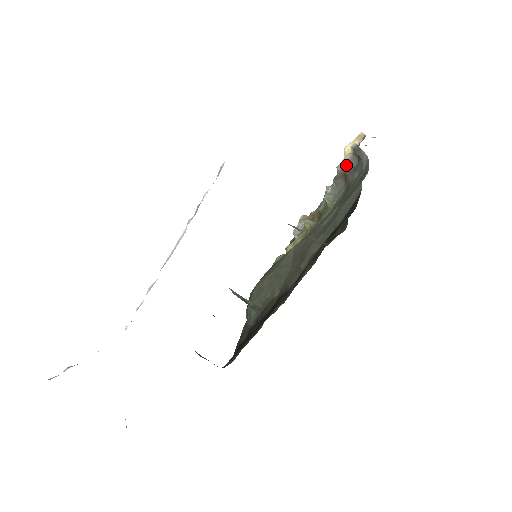
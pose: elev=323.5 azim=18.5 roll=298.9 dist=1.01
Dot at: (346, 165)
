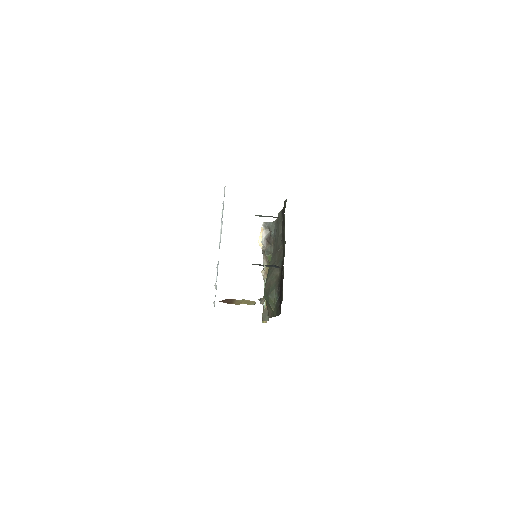
Dot at: (265, 237)
